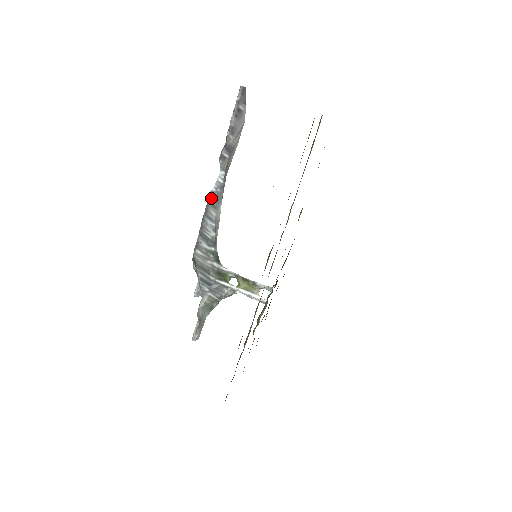
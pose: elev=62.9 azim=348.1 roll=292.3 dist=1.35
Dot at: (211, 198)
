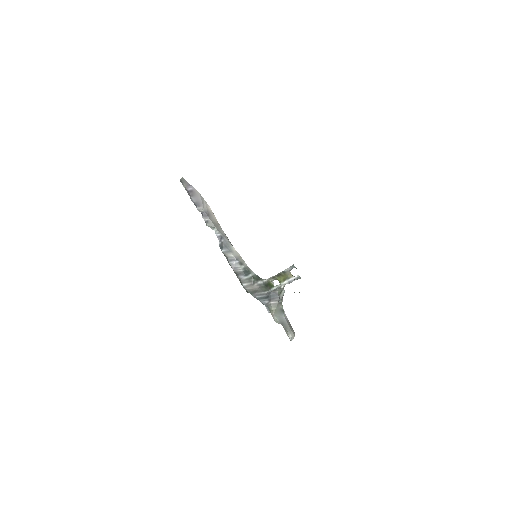
Dot at: (222, 249)
